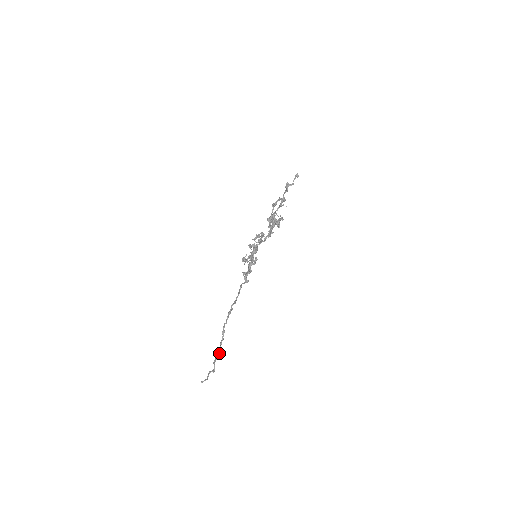
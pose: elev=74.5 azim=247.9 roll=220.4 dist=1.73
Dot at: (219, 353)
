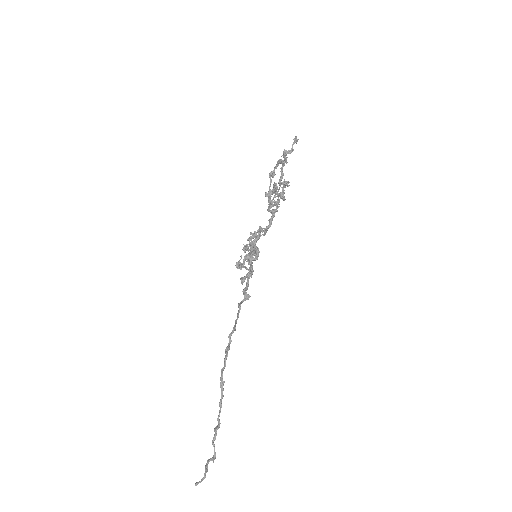
Dot at: (219, 423)
